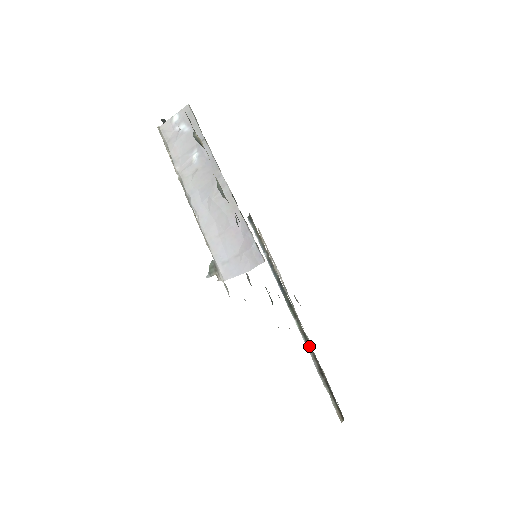
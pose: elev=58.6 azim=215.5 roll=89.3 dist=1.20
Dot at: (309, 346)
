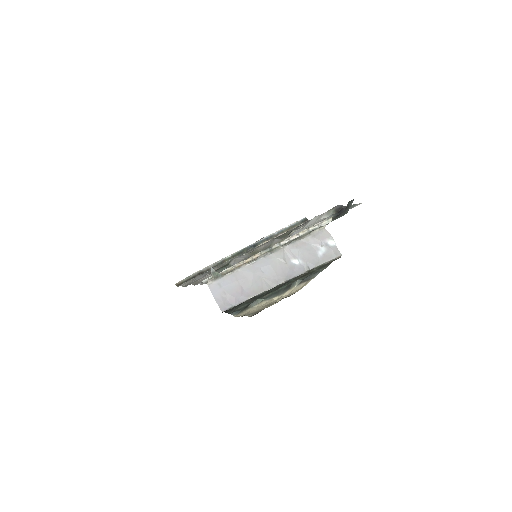
Dot at: (215, 266)
